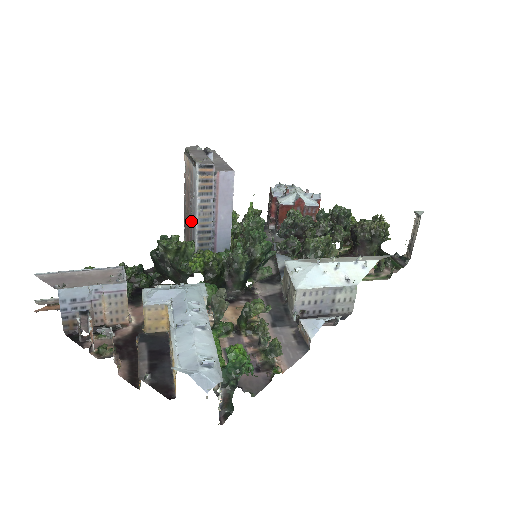
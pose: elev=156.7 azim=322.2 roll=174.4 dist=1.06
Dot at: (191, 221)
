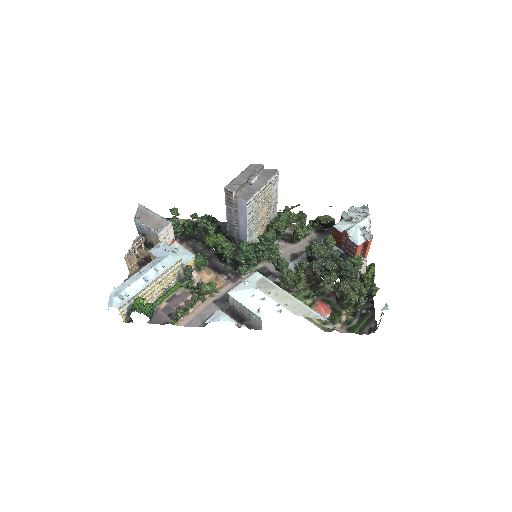
Dot at: occluded
